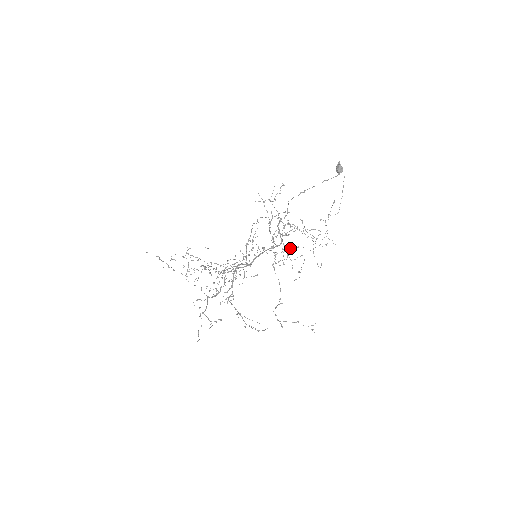
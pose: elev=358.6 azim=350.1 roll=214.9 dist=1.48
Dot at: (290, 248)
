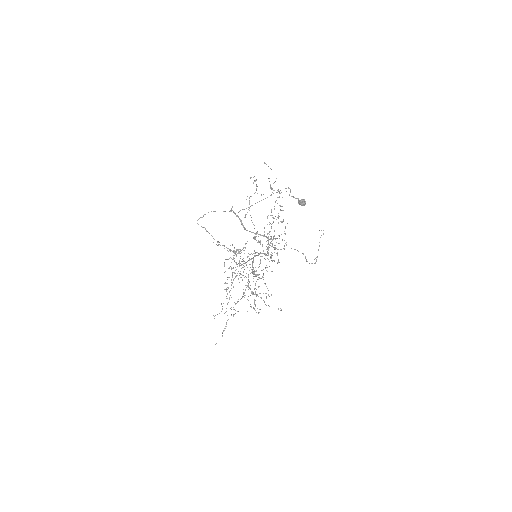
Dot at: occluded
